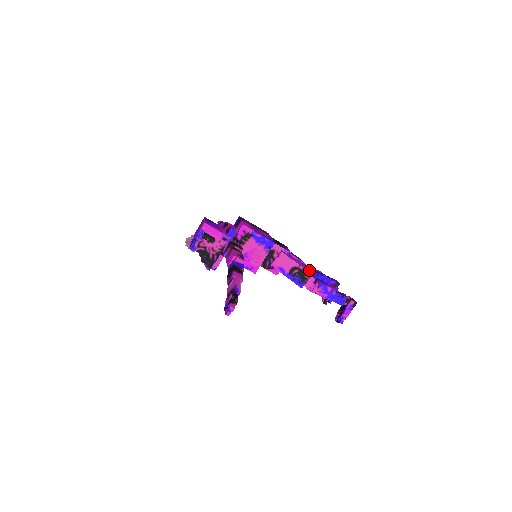
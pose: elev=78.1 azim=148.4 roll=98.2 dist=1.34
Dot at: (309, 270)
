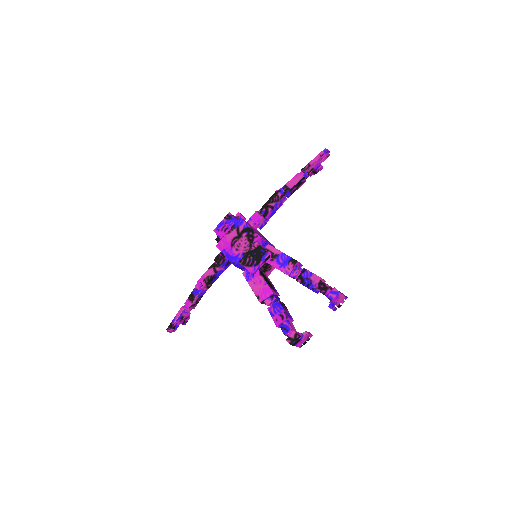
Dot at: (267, 293)
